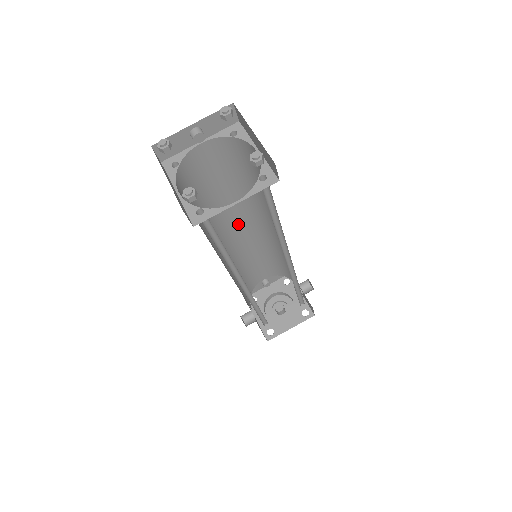
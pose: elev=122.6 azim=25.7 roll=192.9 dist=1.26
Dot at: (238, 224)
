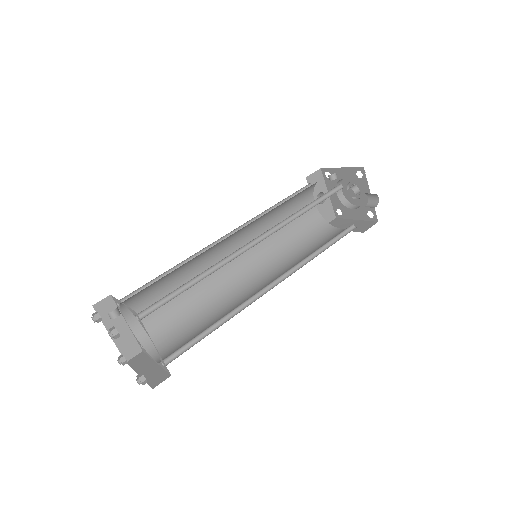
Dot at: occluded
